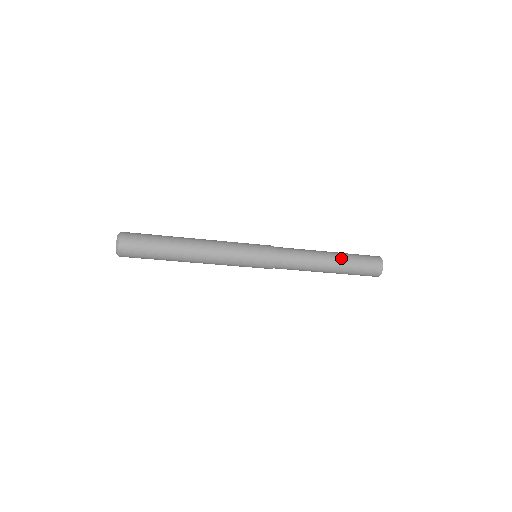
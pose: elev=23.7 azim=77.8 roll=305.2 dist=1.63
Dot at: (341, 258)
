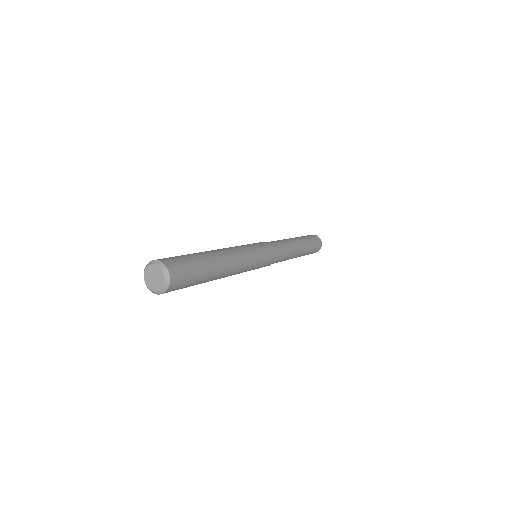
Dot at: (305, 248)
